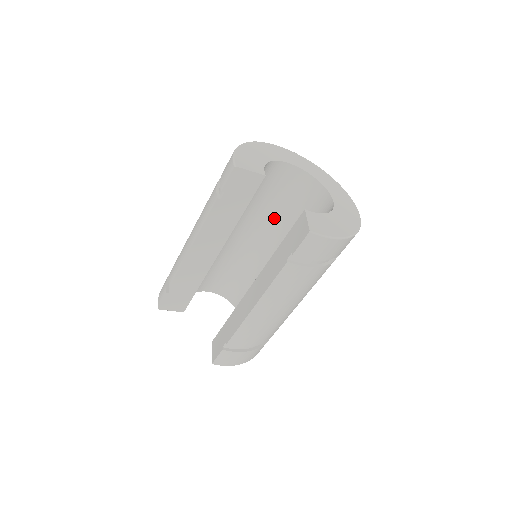
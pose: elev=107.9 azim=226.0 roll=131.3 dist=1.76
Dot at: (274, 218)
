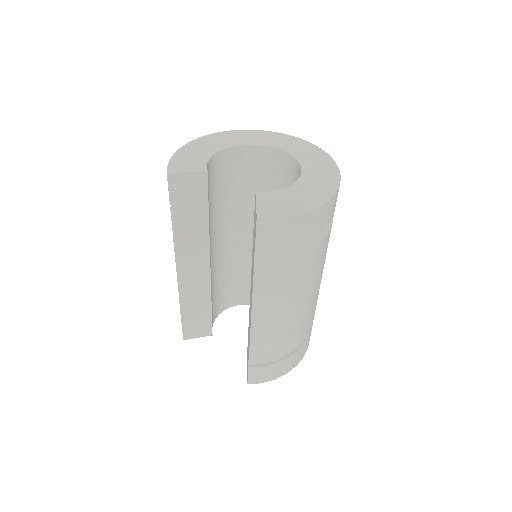
Dot at: occluded
